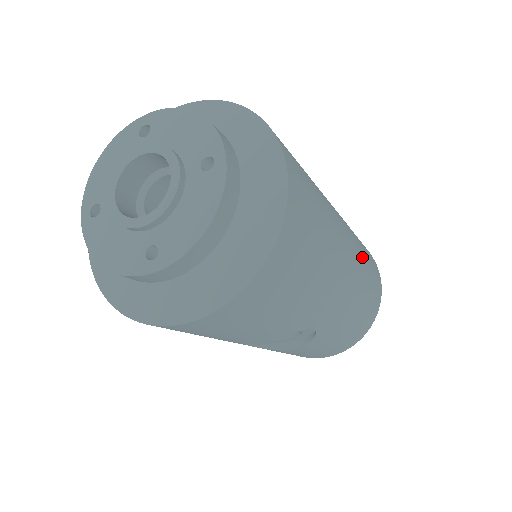
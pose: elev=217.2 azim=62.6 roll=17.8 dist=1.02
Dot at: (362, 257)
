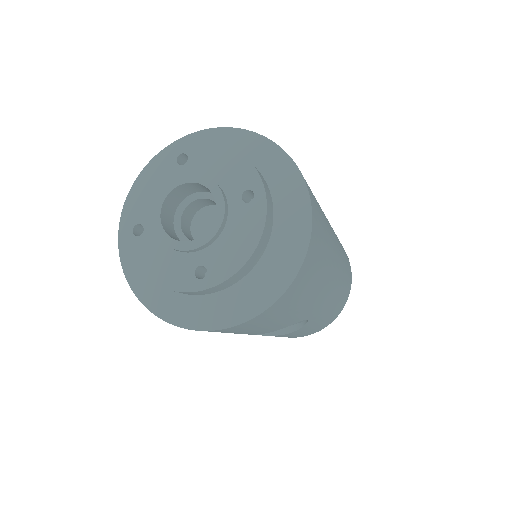
Dot at: (342, 254)
